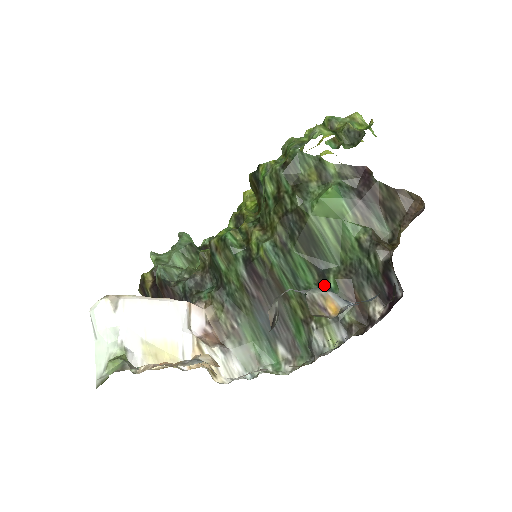
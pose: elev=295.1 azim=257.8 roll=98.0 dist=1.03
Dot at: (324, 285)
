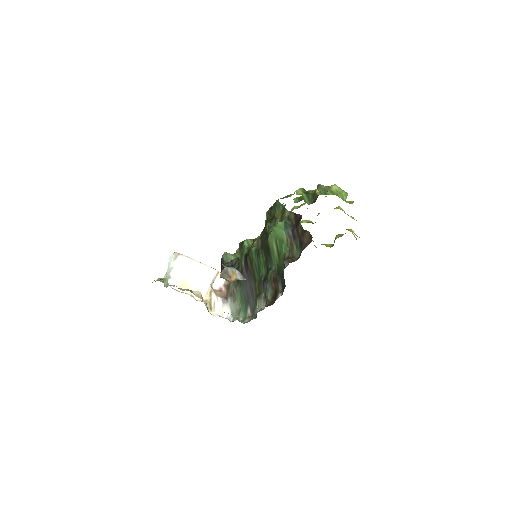
Dot at: (267, 277)
